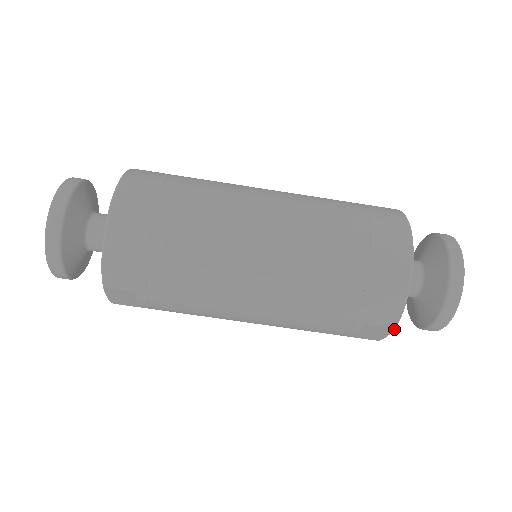
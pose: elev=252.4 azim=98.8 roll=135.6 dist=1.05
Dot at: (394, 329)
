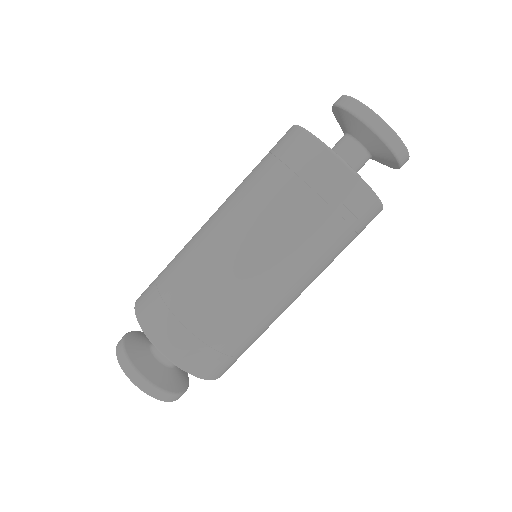
Dot at: (357, 175)
